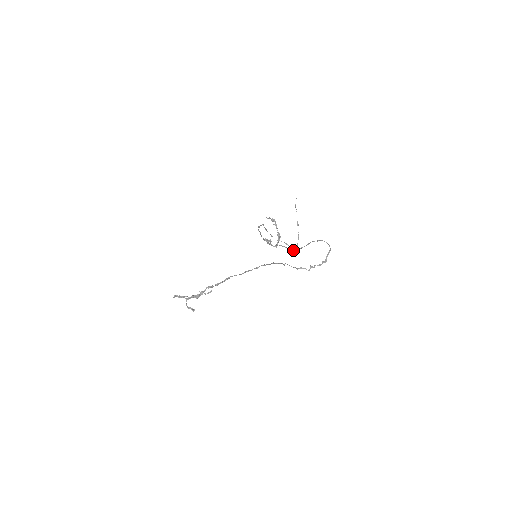
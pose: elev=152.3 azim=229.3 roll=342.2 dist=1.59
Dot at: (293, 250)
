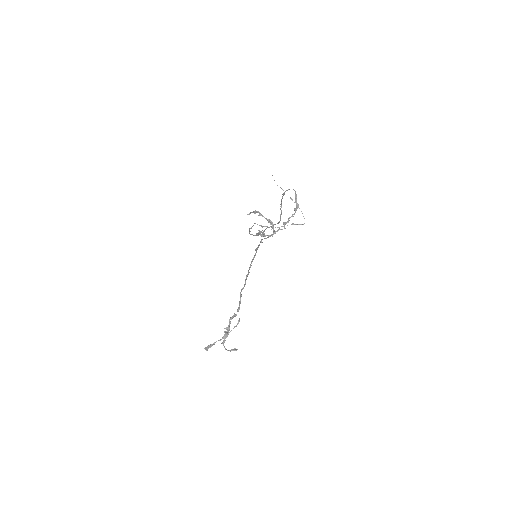
Dot at: (278, 223)
